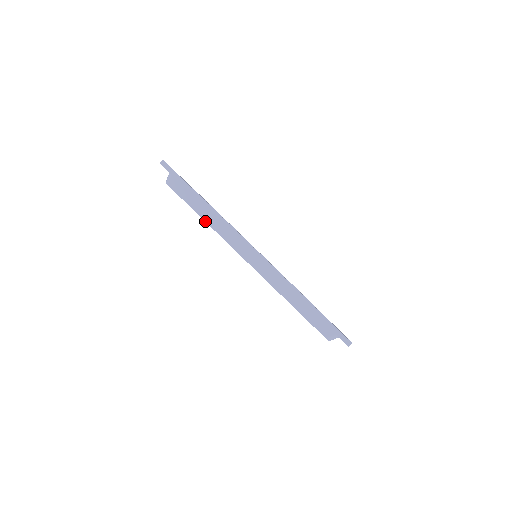
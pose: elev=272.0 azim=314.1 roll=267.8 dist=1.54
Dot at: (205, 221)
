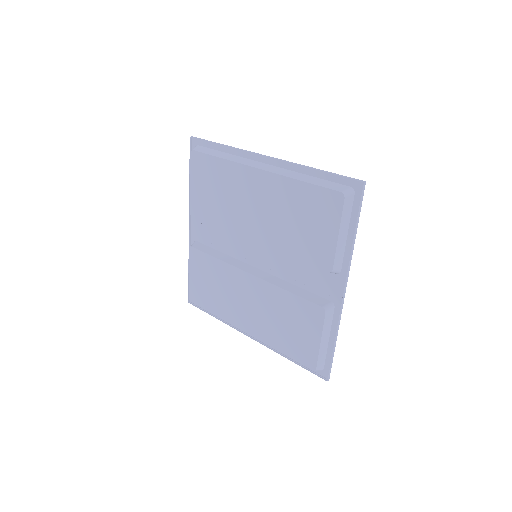
Dot at: (222, 158)
